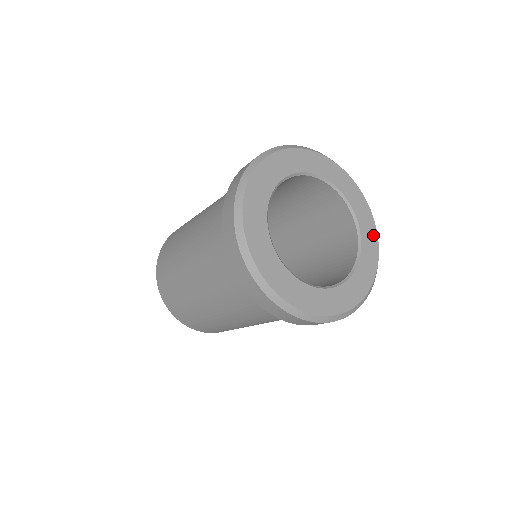
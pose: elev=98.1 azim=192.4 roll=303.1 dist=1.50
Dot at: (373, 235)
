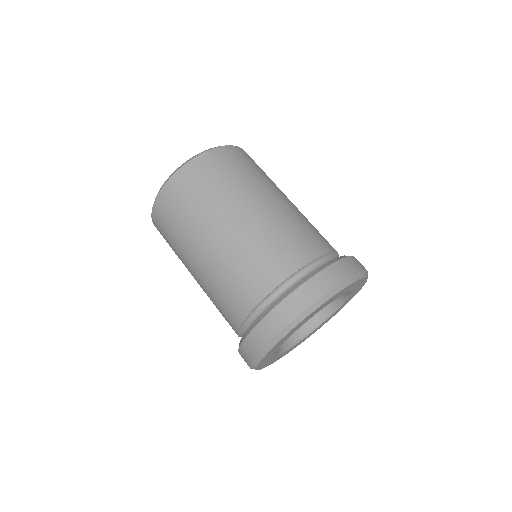
Dot at: occluded
